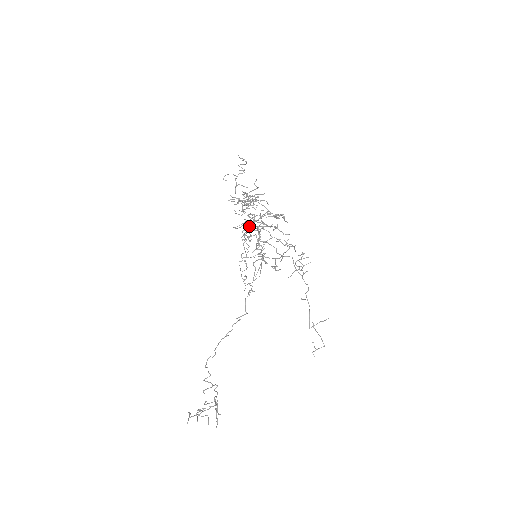
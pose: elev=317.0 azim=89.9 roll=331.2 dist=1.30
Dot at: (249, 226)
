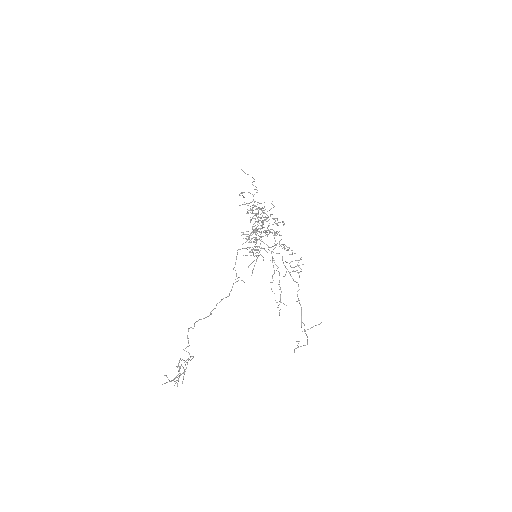
Dot at: occluded
